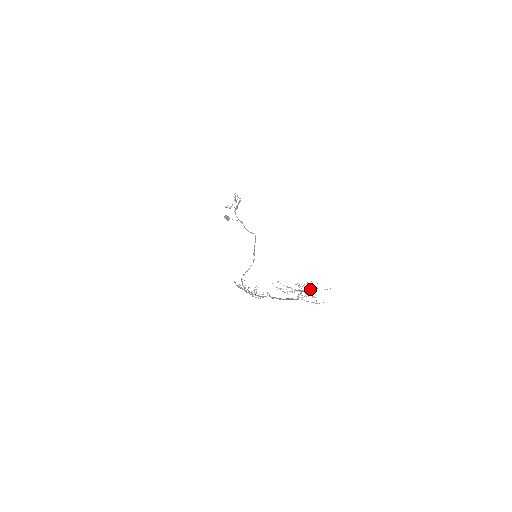
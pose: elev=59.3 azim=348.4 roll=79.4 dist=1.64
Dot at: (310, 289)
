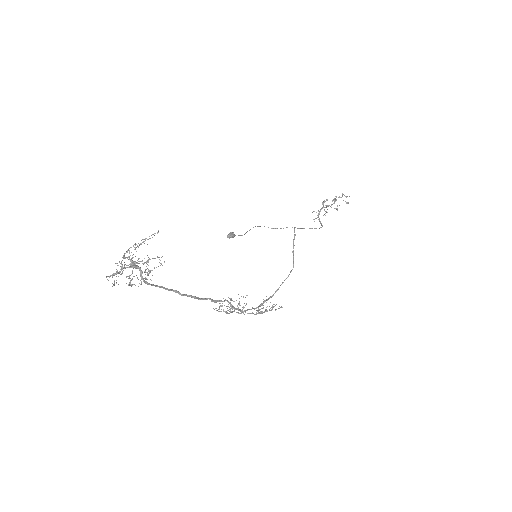
Dot at: (123, 257)
